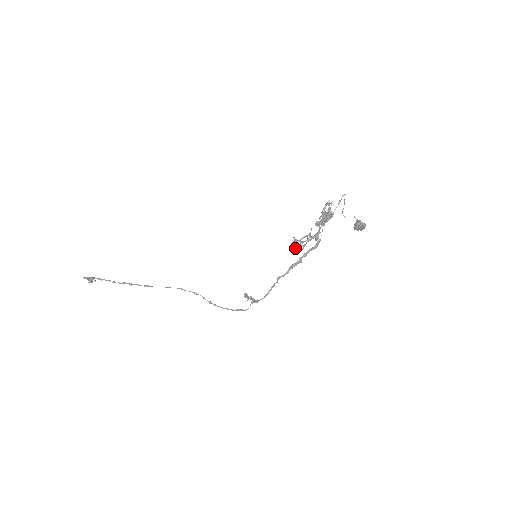
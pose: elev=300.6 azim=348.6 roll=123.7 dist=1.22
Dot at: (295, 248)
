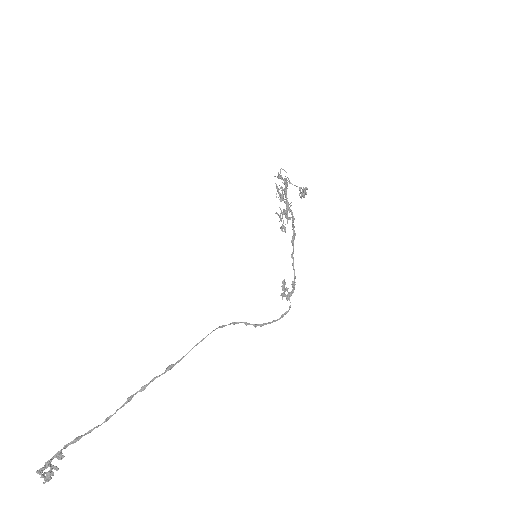
Dot at: (287, 217)
